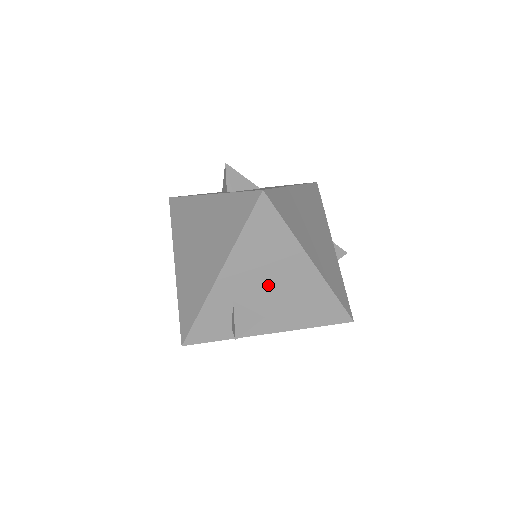
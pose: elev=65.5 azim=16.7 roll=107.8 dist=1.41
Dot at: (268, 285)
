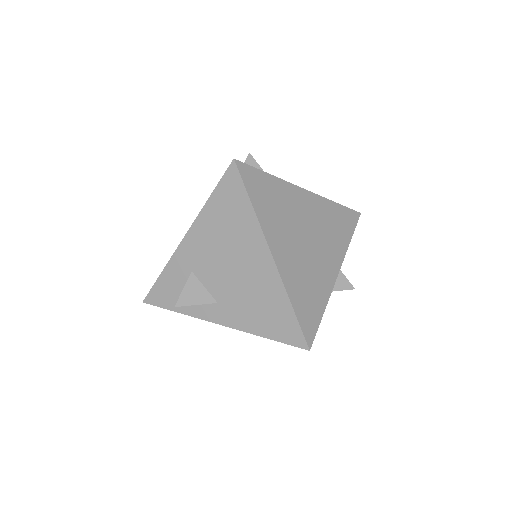
Dot at: (225, 266)
